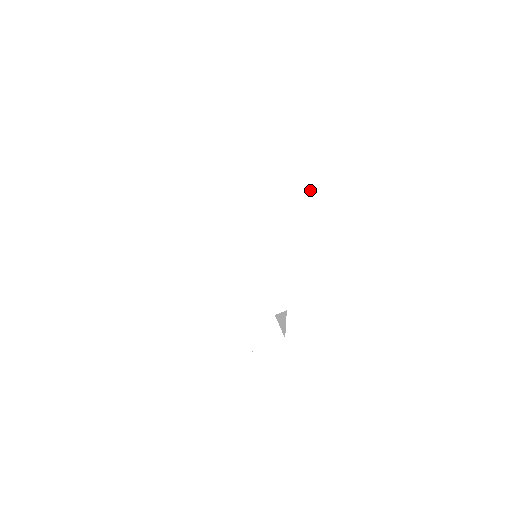
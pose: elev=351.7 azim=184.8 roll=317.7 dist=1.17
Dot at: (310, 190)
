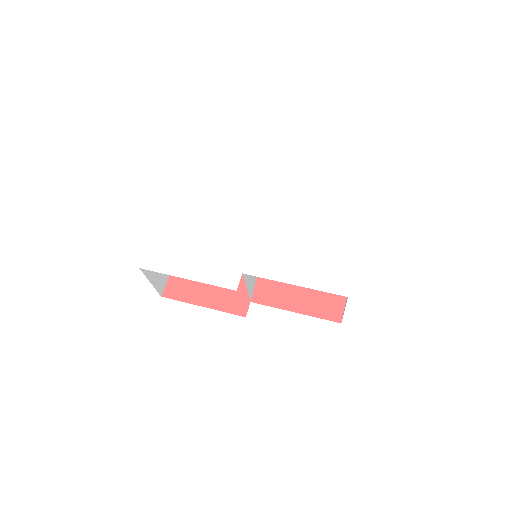
Dot at: (314, 224)
